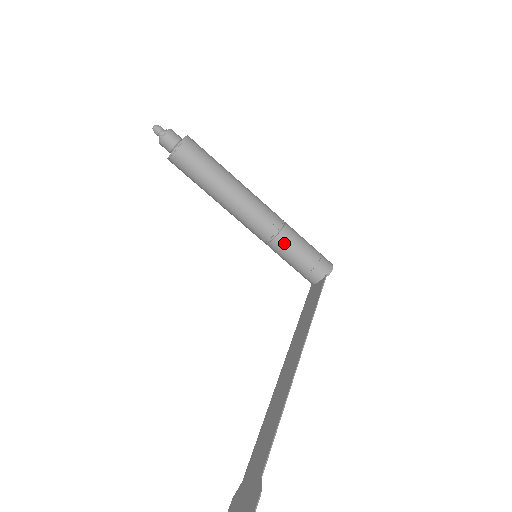
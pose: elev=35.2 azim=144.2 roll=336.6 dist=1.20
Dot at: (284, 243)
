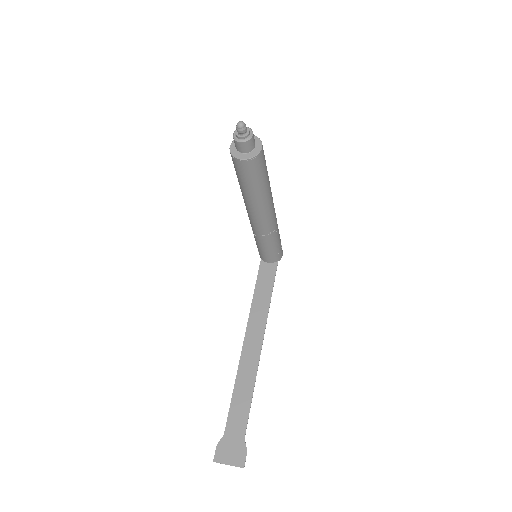
Dot at: (270, 239)
